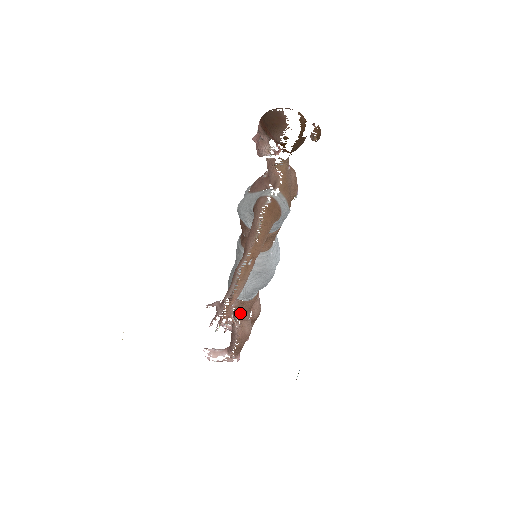
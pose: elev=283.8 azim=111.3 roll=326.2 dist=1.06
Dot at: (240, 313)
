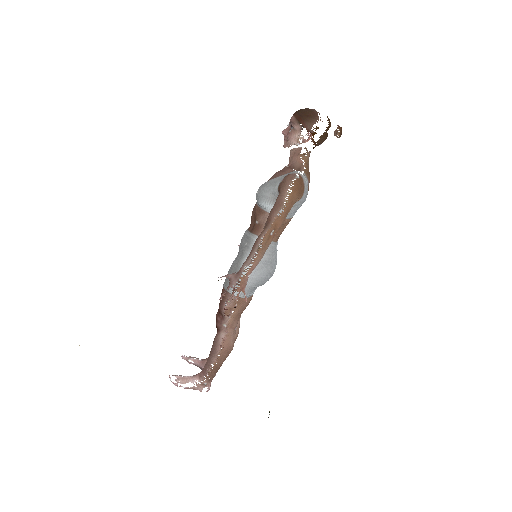
Dot at: (231, 317)
